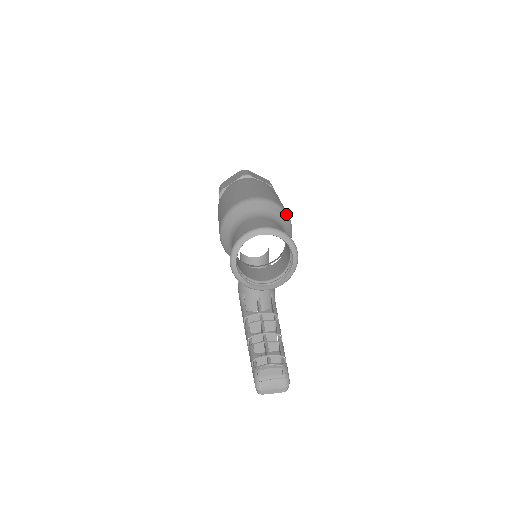
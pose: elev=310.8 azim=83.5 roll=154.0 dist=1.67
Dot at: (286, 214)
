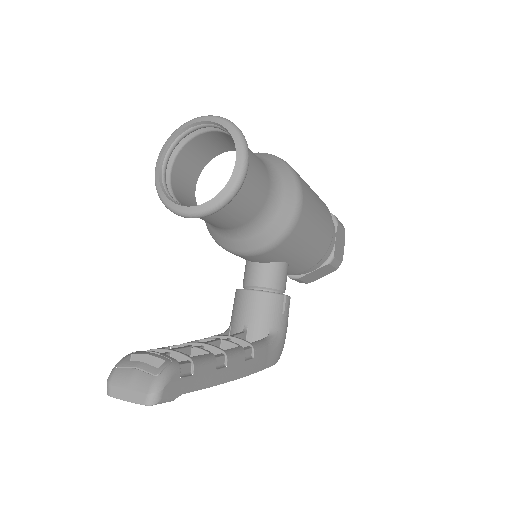
Dot at: (294, 175)
